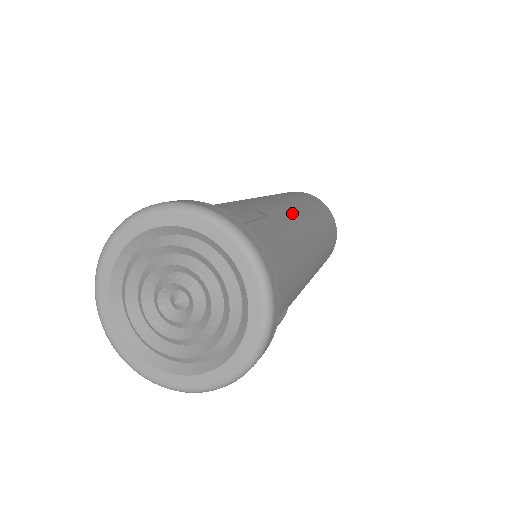
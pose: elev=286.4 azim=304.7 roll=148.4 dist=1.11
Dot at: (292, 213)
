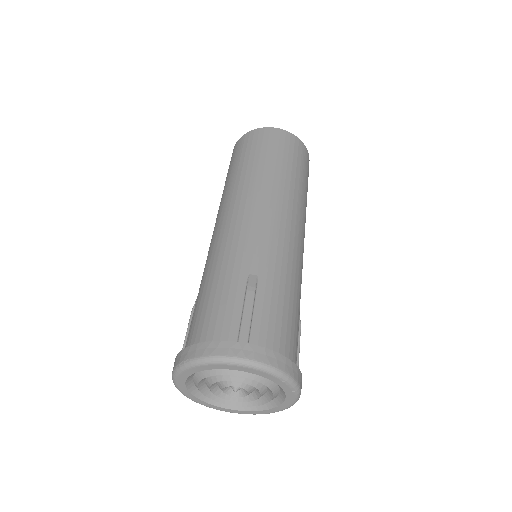
Dot at: (269, 227)
